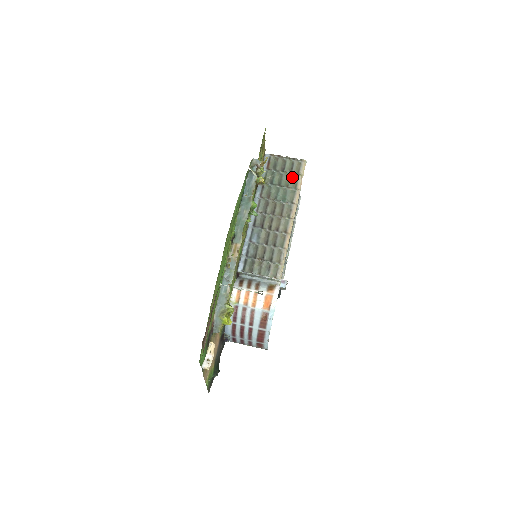
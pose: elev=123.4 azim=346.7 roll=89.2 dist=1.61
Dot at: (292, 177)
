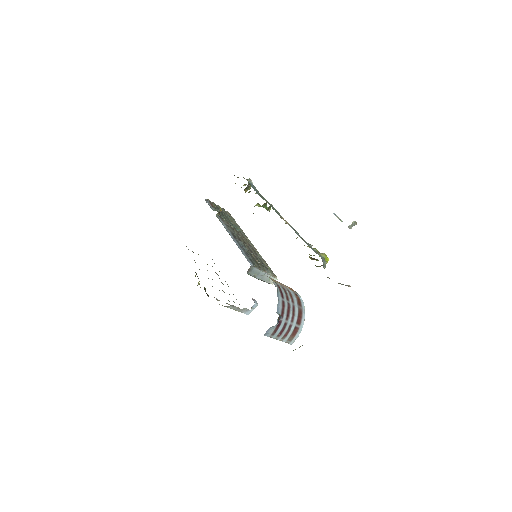
Dot at: (231, 218)
